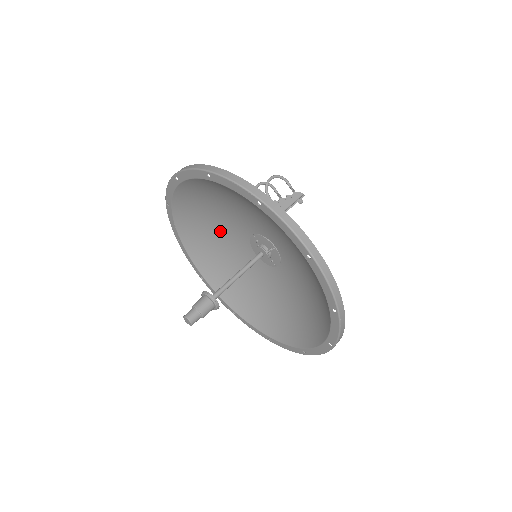
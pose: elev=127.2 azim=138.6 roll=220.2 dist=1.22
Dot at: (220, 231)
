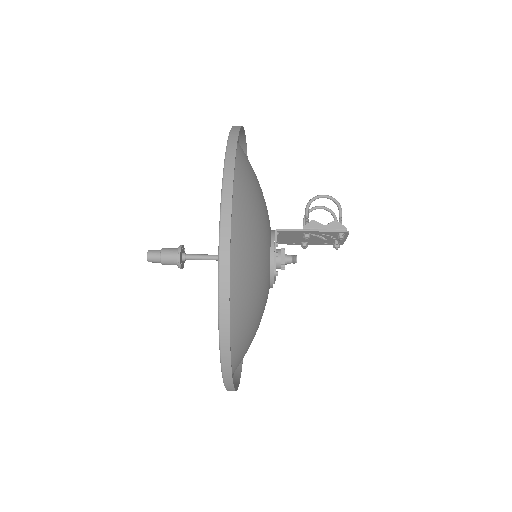
Dot at: occluded
